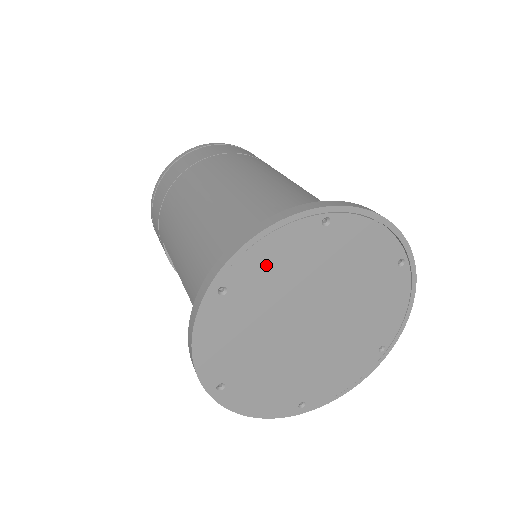
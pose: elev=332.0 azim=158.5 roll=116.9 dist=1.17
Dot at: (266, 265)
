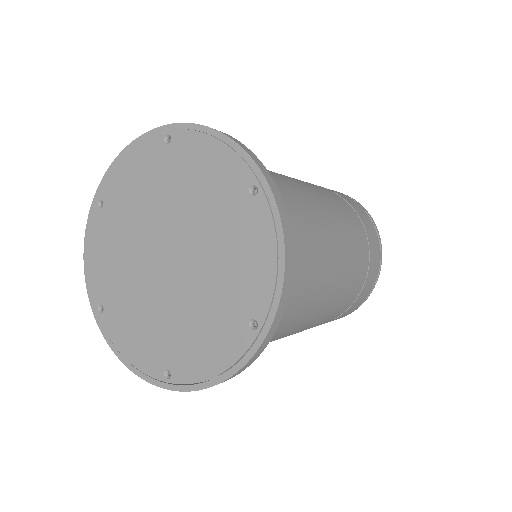
Dot at: (198, 162)
